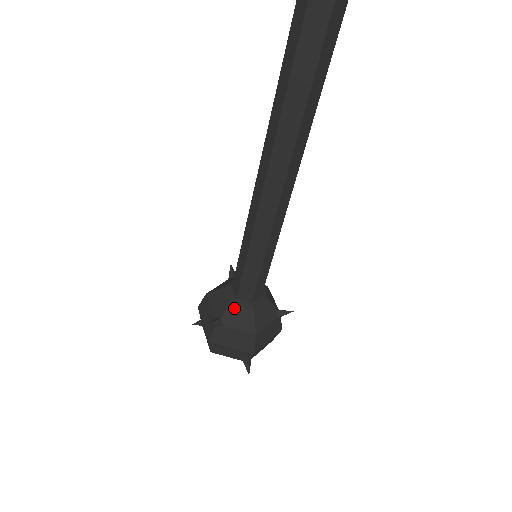
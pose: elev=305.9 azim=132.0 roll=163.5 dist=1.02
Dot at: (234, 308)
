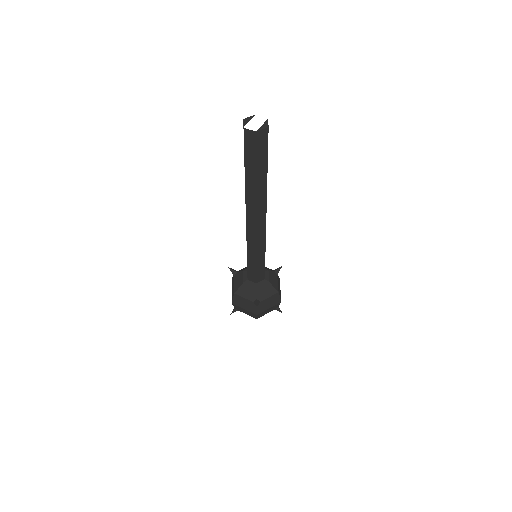
Dot at: (259, 289)
